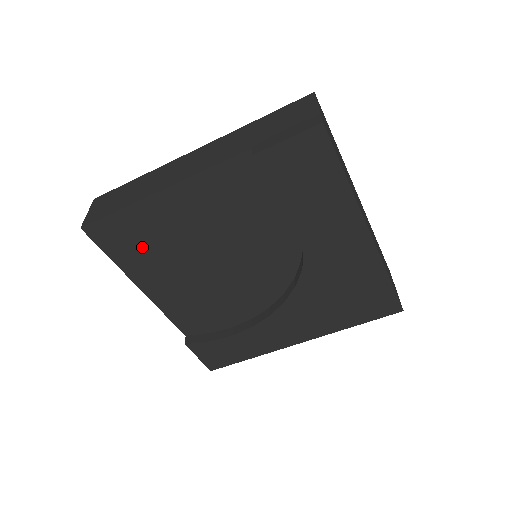
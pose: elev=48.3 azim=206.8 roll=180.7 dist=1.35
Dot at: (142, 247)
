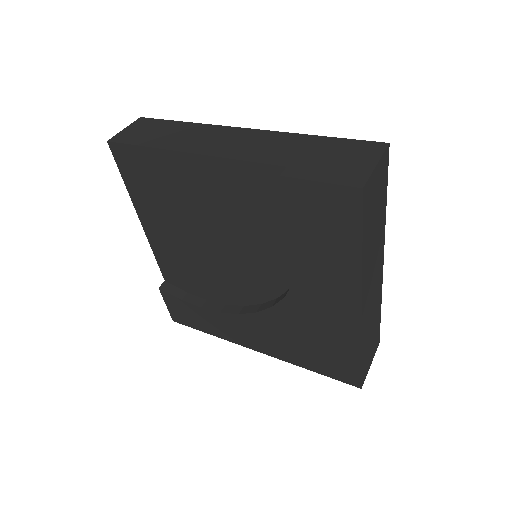
Dot at: (154, 189)
